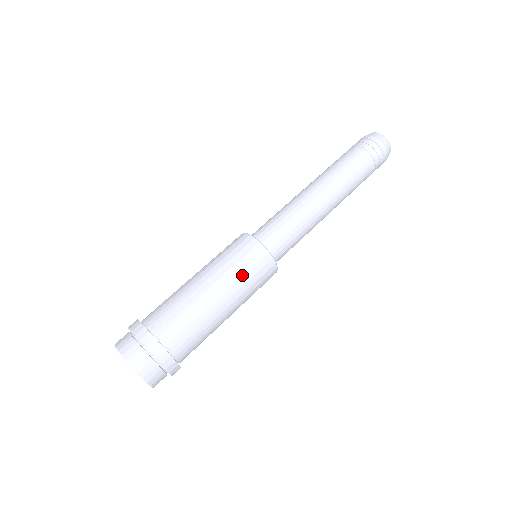
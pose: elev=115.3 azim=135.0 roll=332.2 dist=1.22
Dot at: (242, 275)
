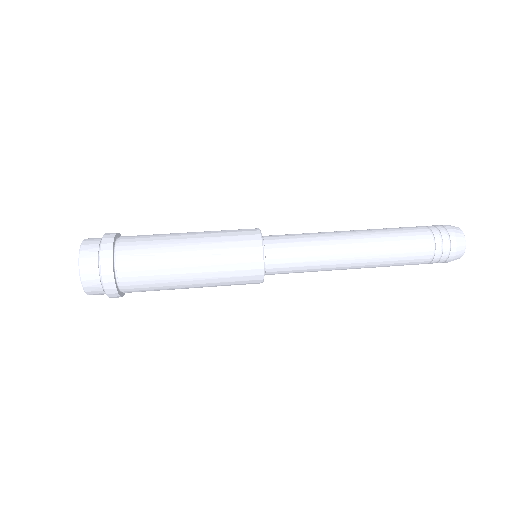
Dot at: (225, 269)
